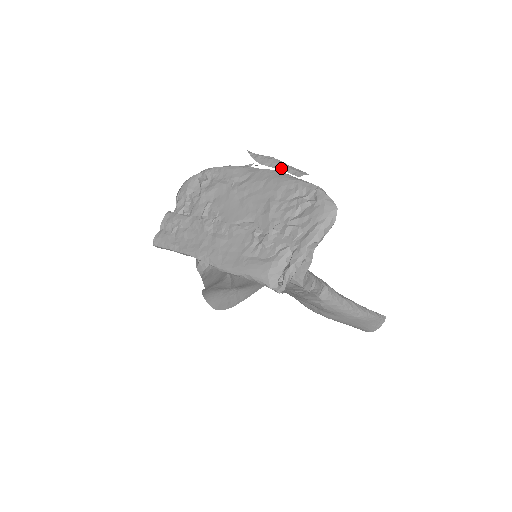
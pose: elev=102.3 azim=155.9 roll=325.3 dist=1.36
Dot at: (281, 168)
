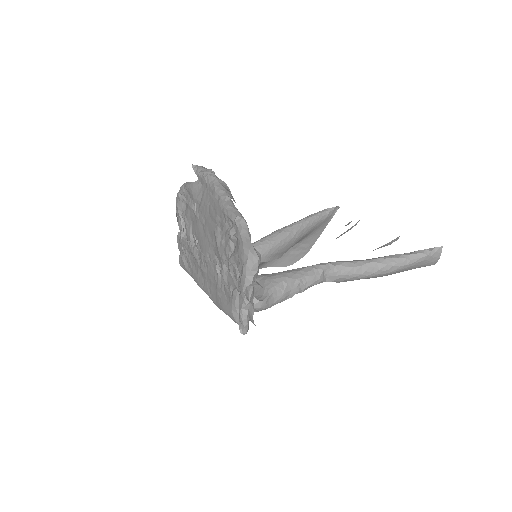
Dot at: (211, 191)
